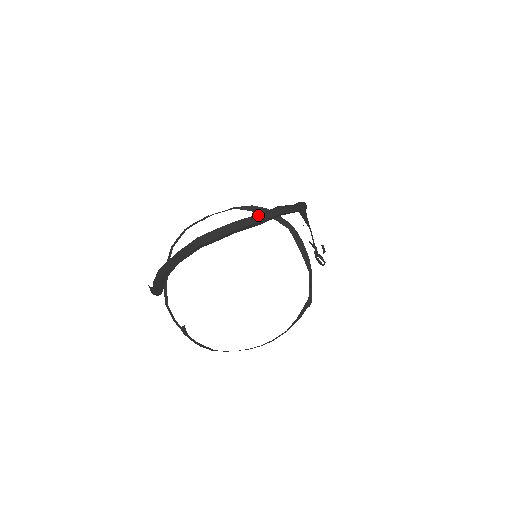
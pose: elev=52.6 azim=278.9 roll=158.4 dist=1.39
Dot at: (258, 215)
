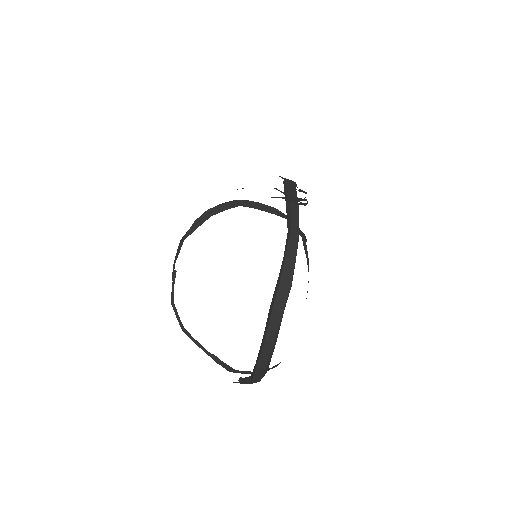
Dot at: (291, 232)
